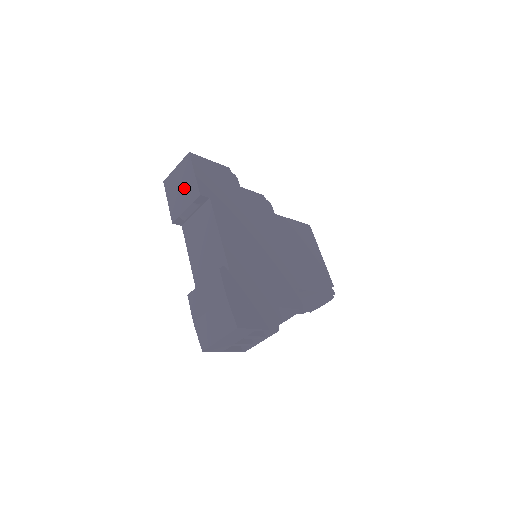
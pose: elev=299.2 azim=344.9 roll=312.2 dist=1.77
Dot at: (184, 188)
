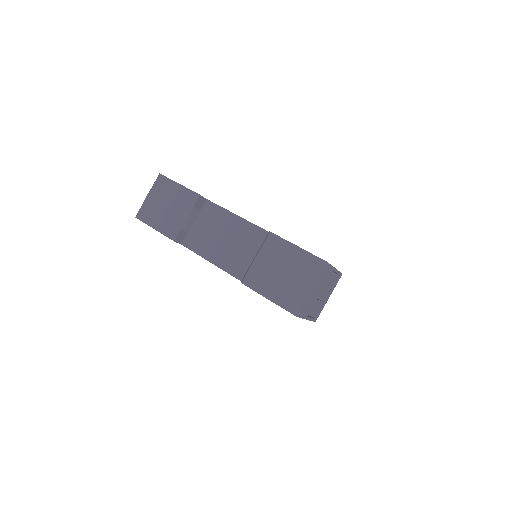
Dot at: (172, 203)
